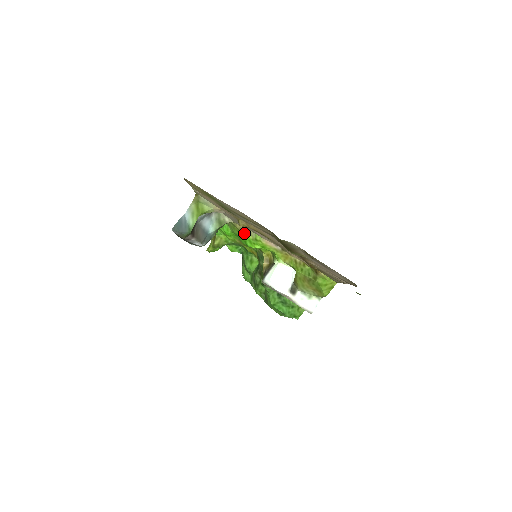
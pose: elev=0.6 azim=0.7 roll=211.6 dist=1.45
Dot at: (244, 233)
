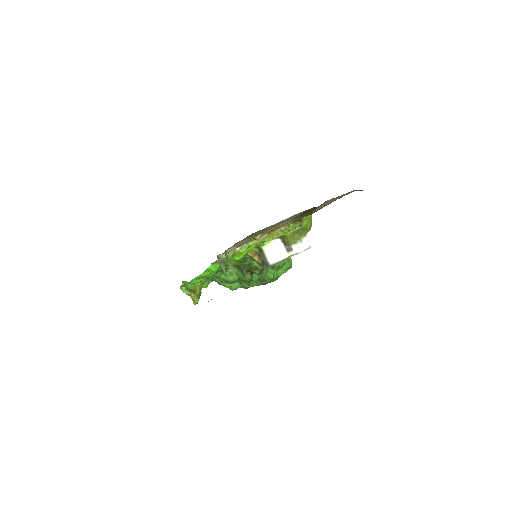
Dot at: (238, 252)
